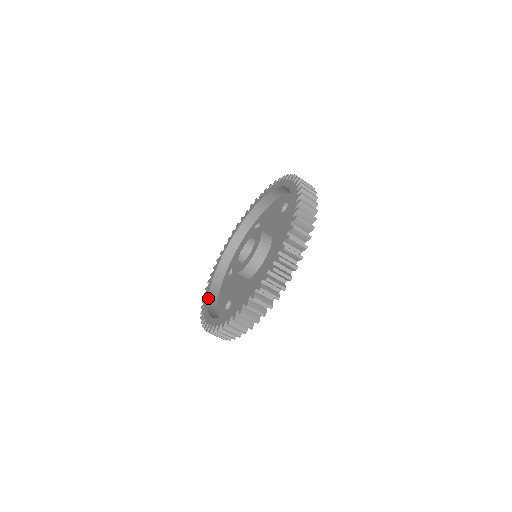
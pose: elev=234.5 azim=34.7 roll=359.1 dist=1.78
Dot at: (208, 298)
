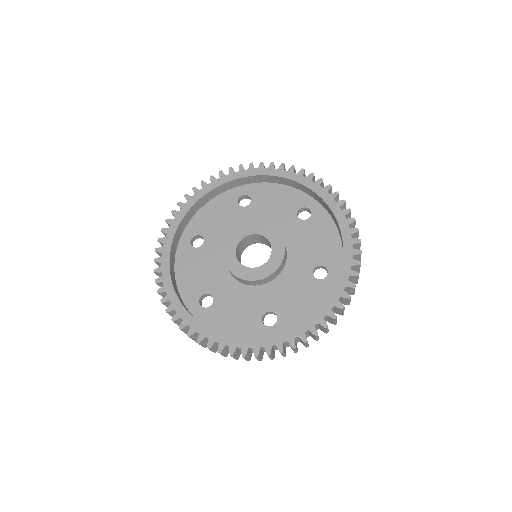
Dot at: (170, 274)
